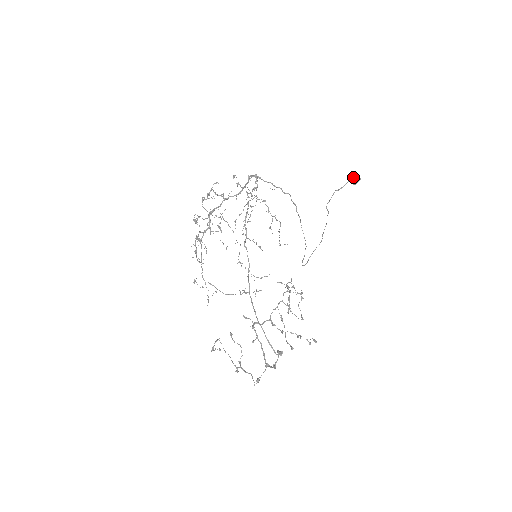
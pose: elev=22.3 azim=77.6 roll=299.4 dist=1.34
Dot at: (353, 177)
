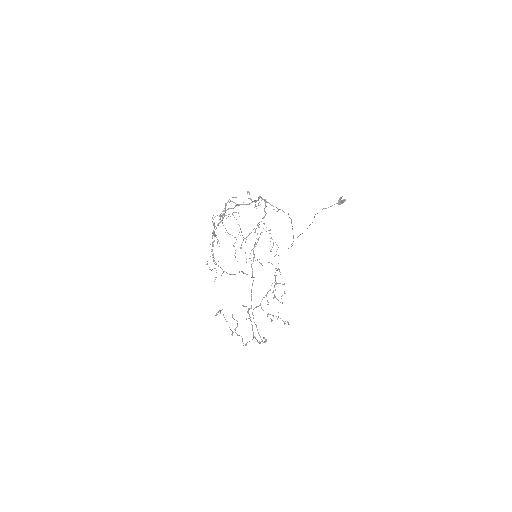
Dot at: (339, 200)
